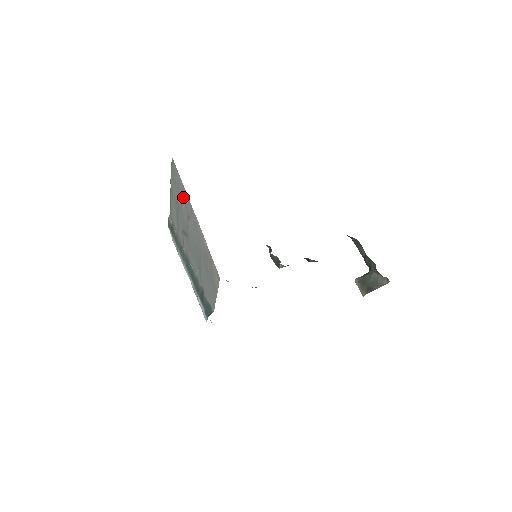
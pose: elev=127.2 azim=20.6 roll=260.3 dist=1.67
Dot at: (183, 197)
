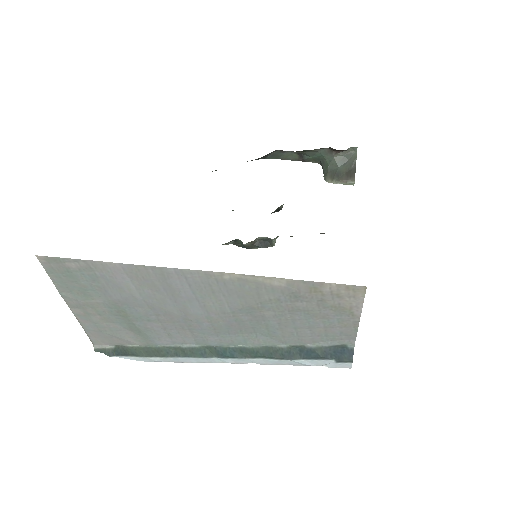
Dot at: (134, 281)
